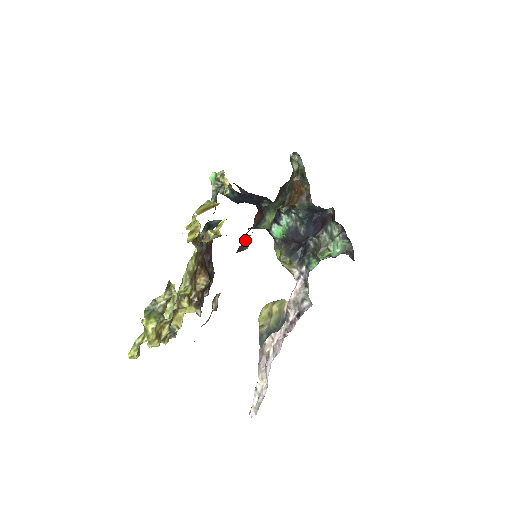
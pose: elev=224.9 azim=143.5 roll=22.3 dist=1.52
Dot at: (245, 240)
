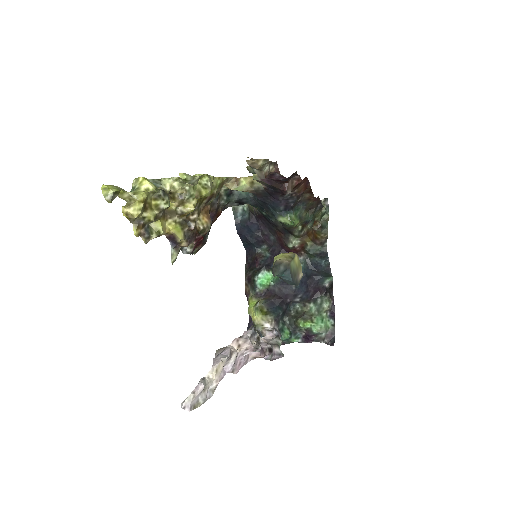
Dot at: (293, 181)
